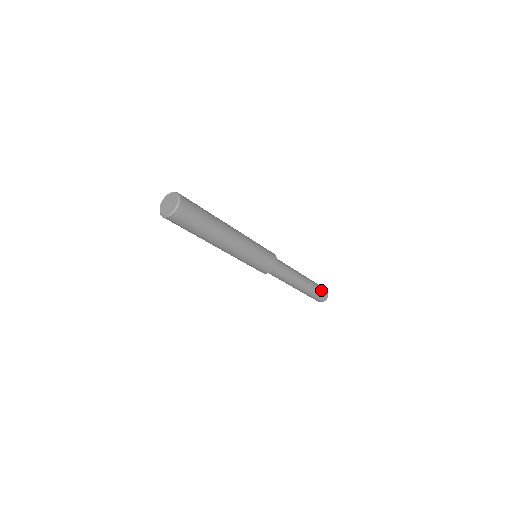
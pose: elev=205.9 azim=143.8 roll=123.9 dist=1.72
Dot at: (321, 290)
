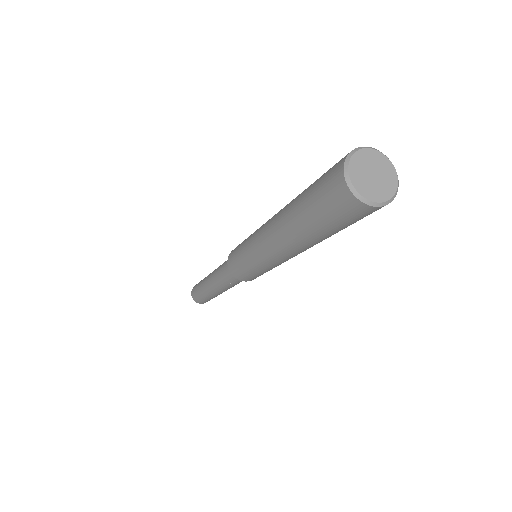
Dot at: occluded
